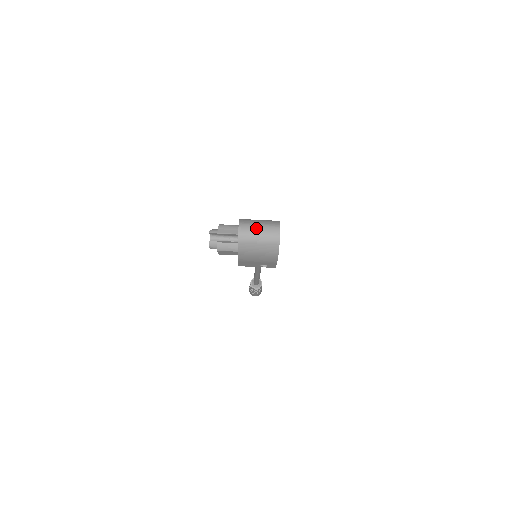
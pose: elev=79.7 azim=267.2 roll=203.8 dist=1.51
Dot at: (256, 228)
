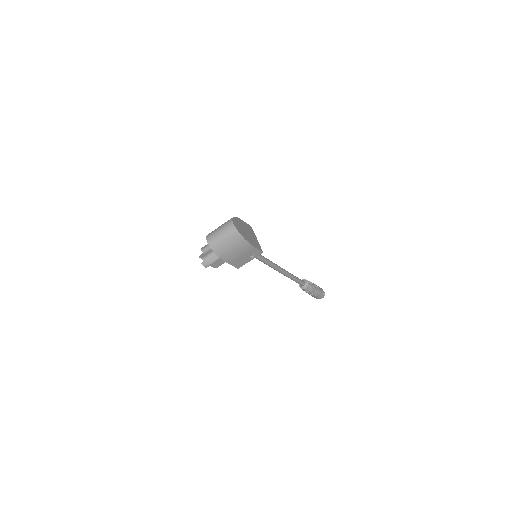
Dot at: (217, 231)
